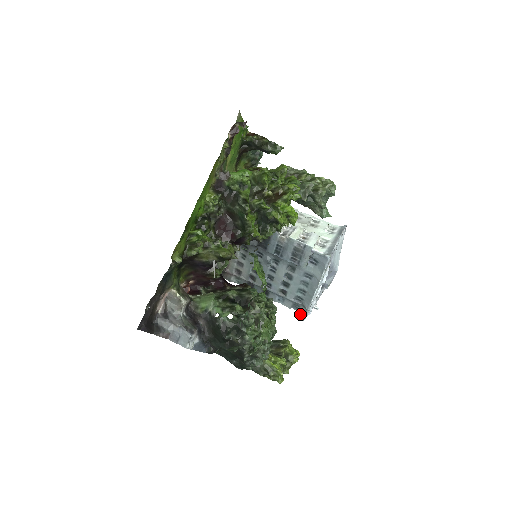
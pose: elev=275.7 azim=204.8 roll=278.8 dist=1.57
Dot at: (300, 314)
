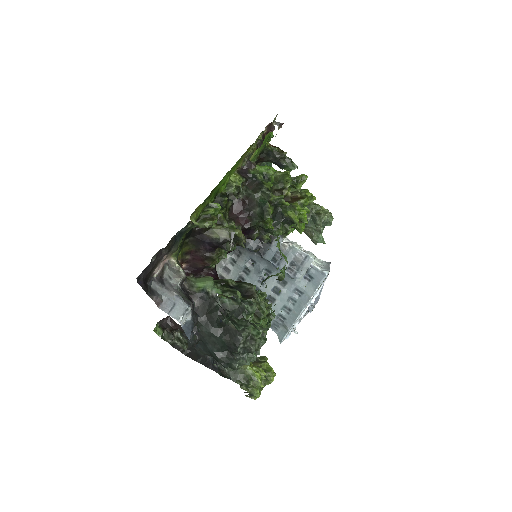
Dot at: (278, 336)
